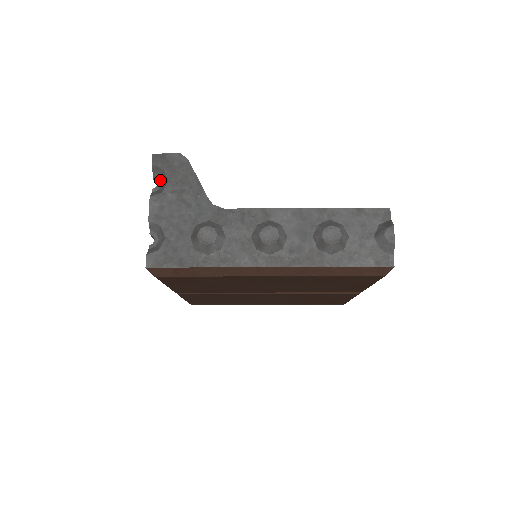
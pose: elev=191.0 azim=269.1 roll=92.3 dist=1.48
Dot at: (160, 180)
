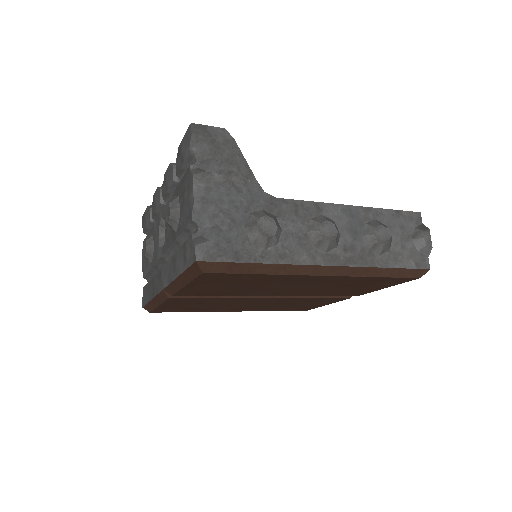
Dot at: (198, 156)
